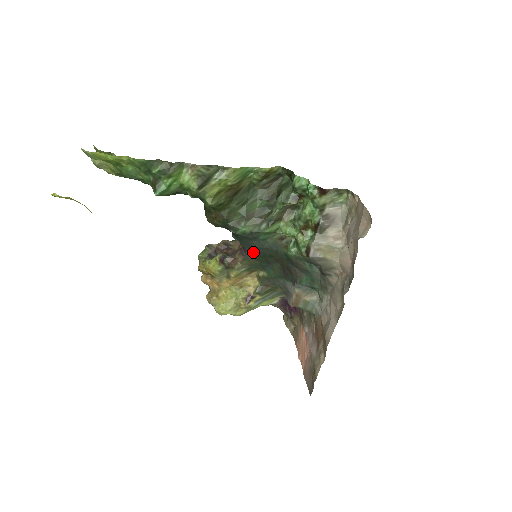
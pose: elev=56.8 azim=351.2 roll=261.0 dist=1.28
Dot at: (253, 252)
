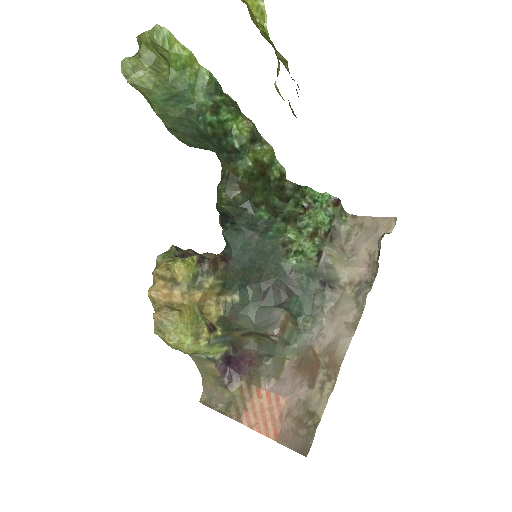
Dot at: (240, 260)
